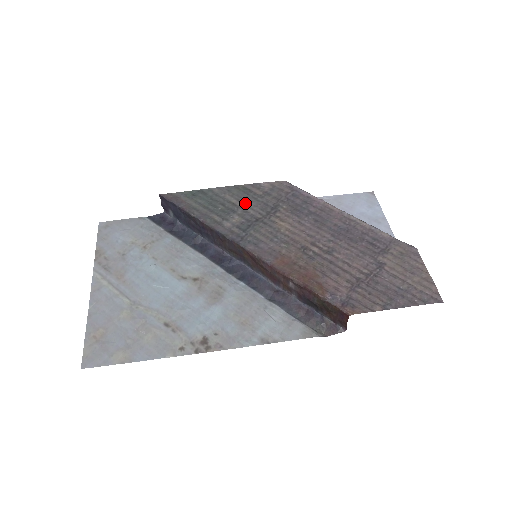
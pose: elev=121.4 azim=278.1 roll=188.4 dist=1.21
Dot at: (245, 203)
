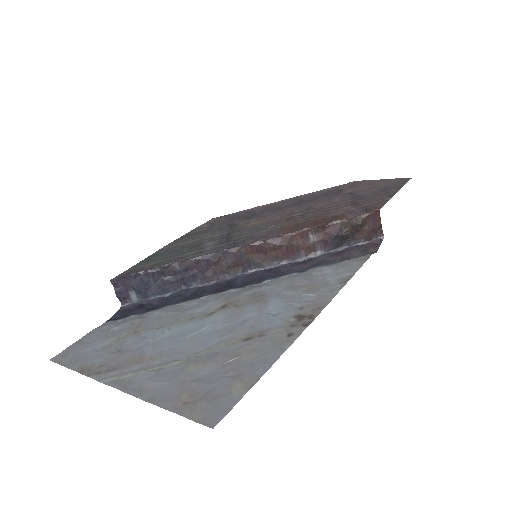
Dot at: (203, 237)
